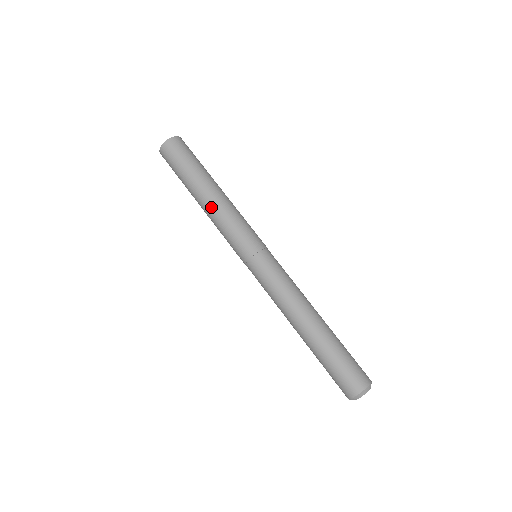
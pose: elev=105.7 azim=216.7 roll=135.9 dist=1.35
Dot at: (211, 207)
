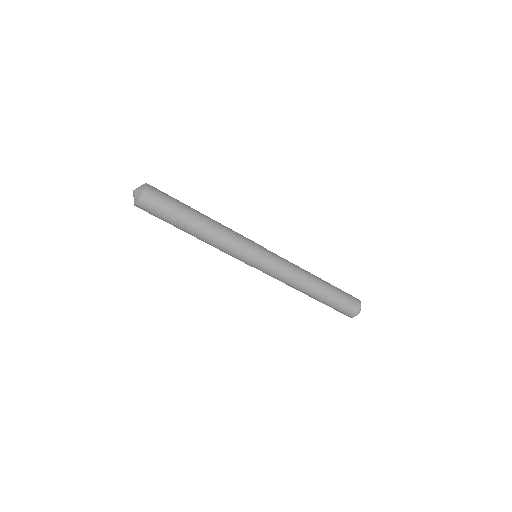
Dot at: (210, 236)
